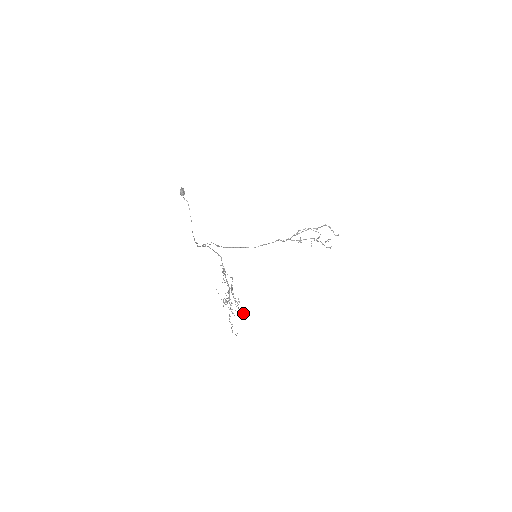
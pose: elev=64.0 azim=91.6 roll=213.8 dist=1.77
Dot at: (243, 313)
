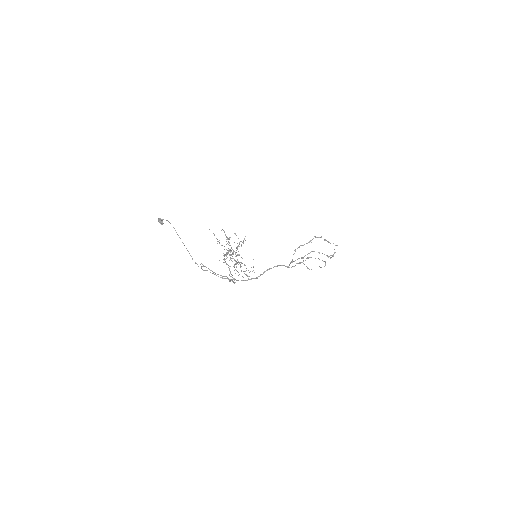
Dot at: (244, 238)
